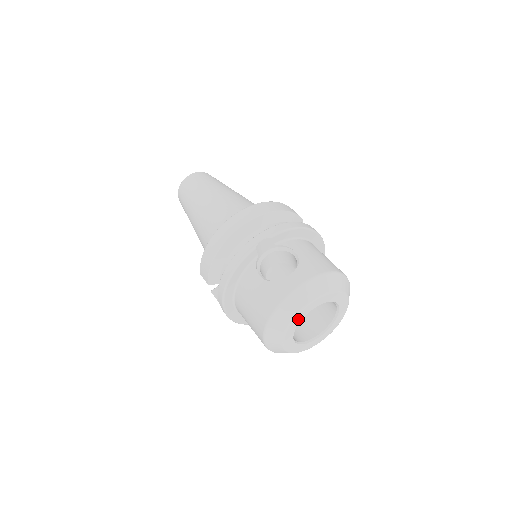
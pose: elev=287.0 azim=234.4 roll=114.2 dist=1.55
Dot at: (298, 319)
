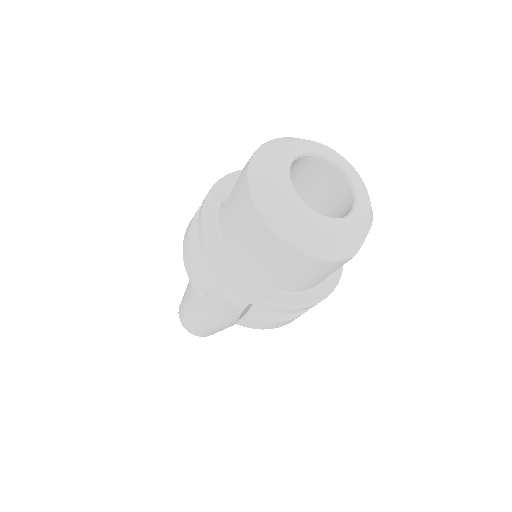
Dot at: (282, 173)
